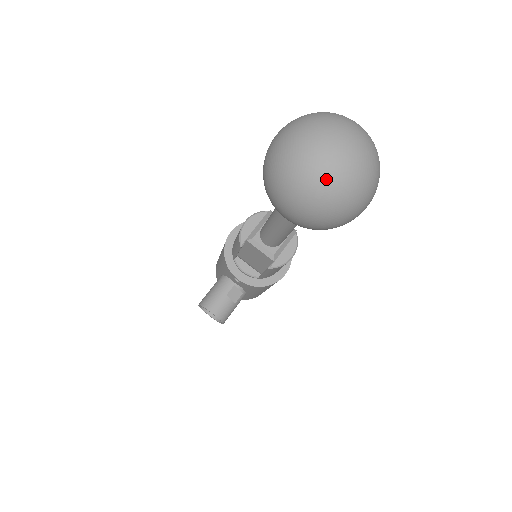
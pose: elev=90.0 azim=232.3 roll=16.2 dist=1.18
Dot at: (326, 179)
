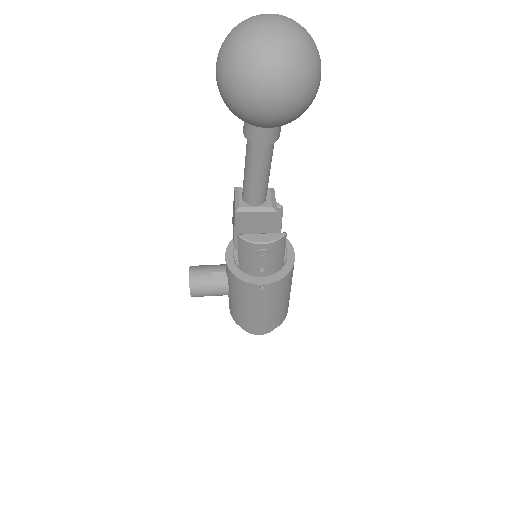
Dot at: (241, 33)
